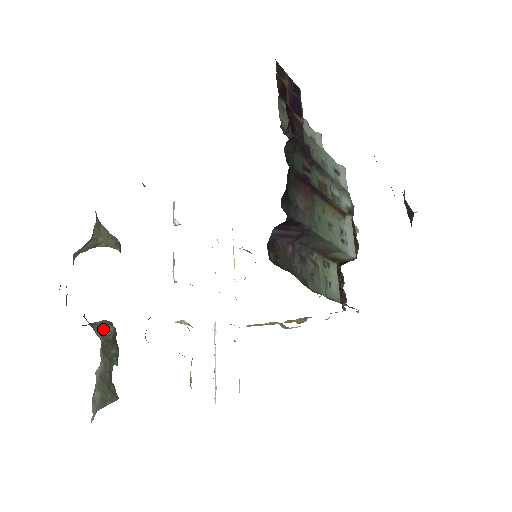
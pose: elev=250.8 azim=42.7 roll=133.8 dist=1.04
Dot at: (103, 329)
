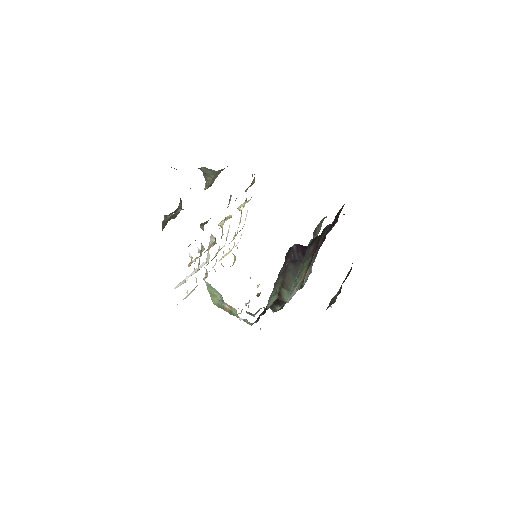
Dot at: (180, 203)
